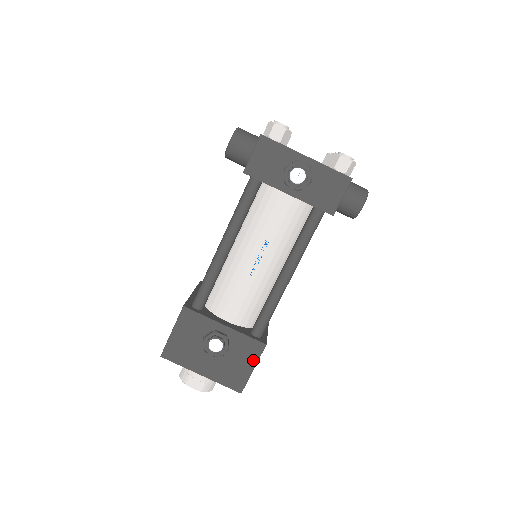
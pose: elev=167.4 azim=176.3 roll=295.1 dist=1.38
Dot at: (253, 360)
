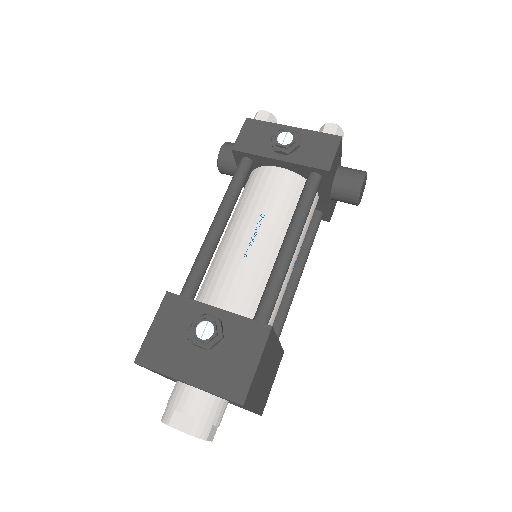
Dot at: (256, 350)
